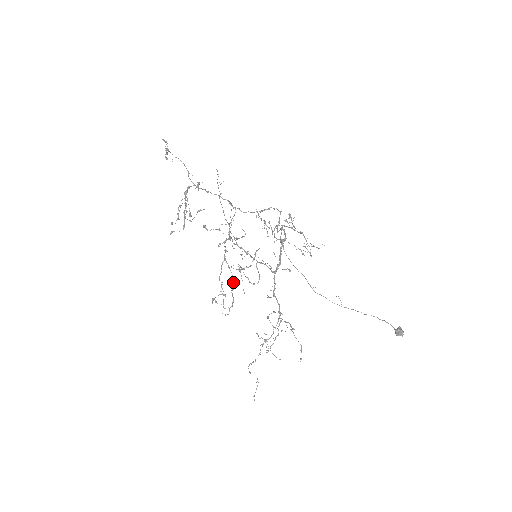
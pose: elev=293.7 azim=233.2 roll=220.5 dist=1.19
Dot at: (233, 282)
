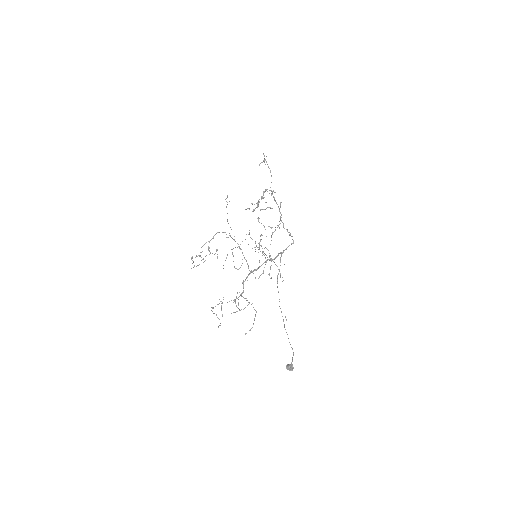
Dot at: (206, 255)
